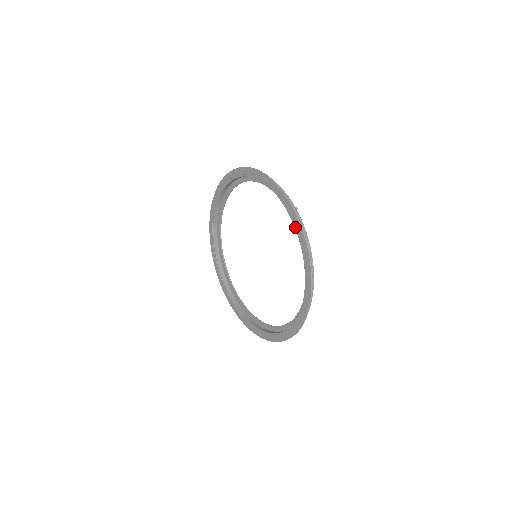
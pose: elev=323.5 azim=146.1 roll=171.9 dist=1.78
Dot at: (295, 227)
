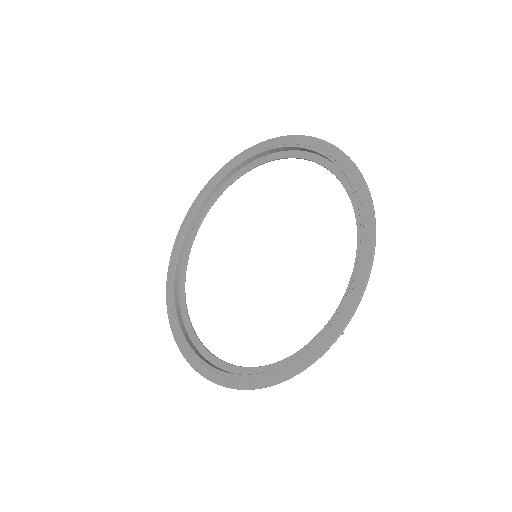
Dot at: (315, 343)
